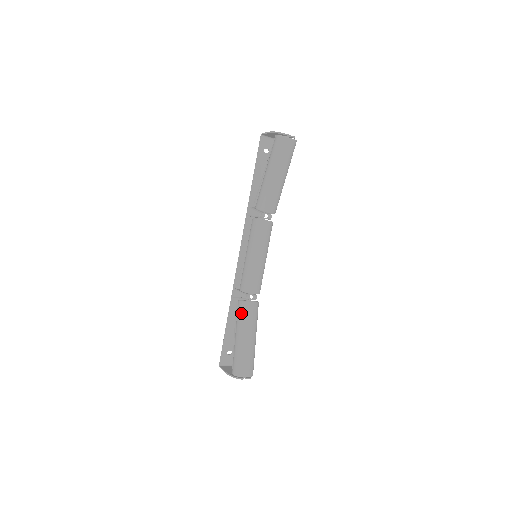
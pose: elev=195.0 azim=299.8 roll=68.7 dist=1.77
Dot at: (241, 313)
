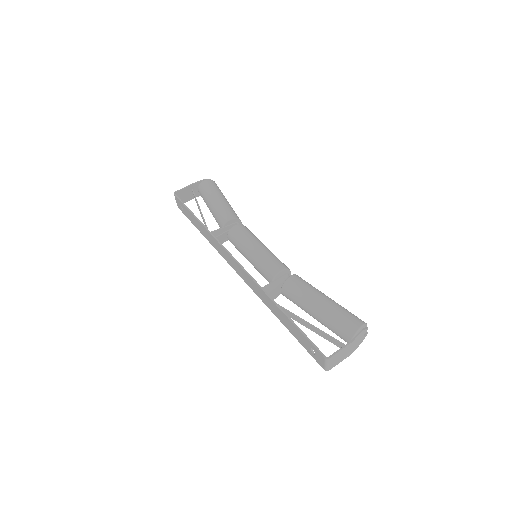
Dot at: (303, 282)
